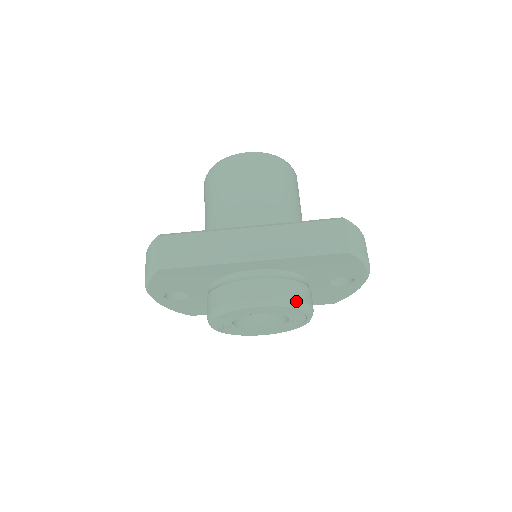
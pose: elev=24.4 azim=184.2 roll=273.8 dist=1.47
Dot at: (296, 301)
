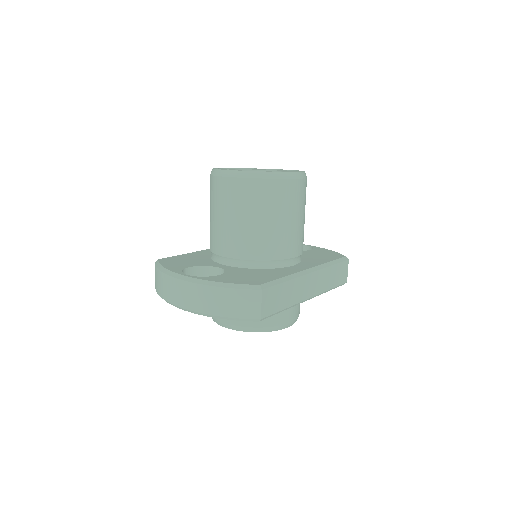
Dot at: occluded
